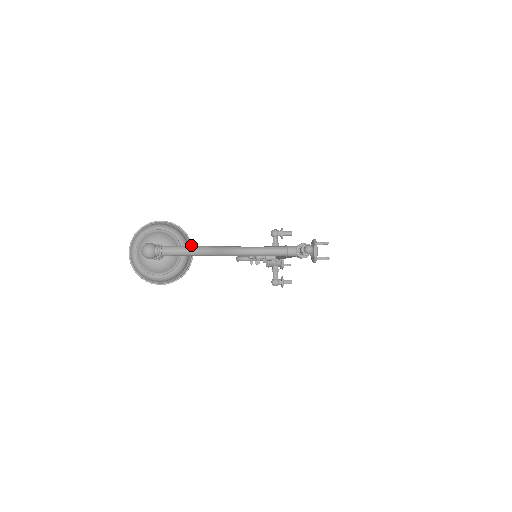
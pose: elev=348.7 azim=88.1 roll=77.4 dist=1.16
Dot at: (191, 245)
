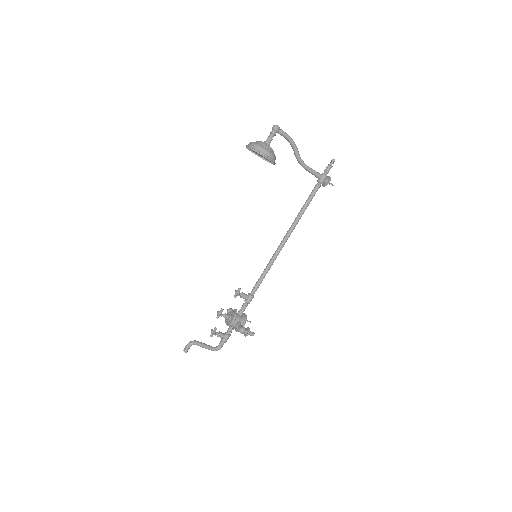
Dot at: occluded
